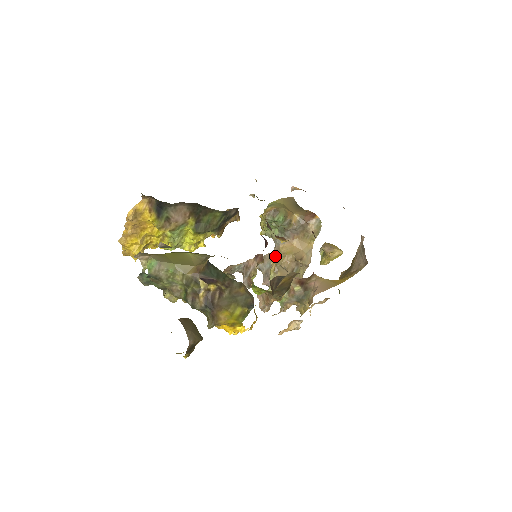
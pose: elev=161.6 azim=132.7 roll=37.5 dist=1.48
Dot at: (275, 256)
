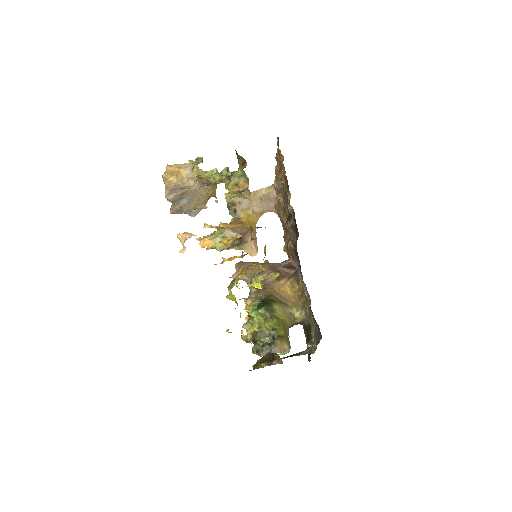
Dot at: (198, 195)
